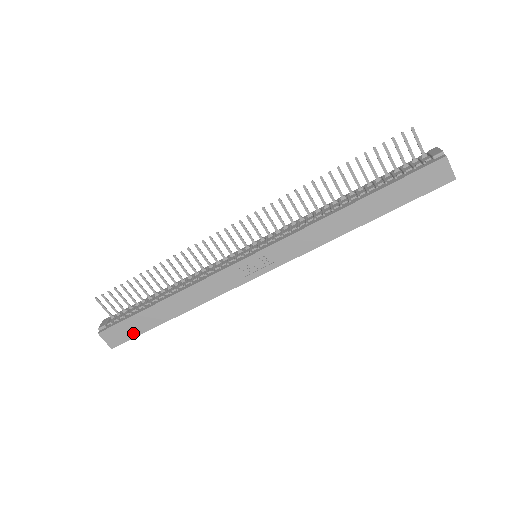
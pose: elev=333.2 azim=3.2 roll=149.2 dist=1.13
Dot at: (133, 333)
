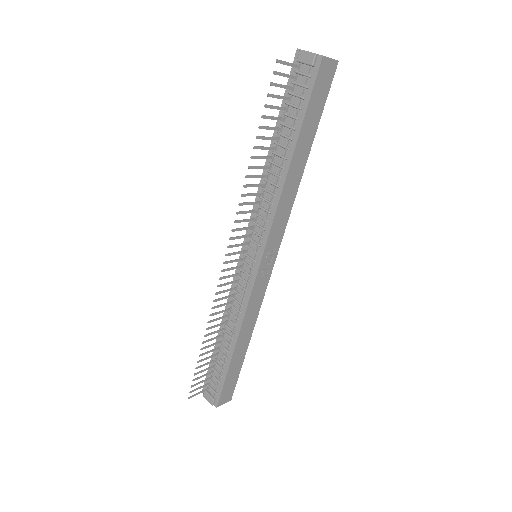
Dot at: (235, 380)
